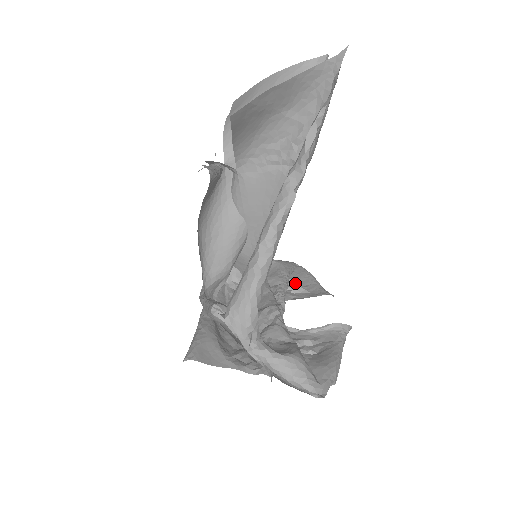
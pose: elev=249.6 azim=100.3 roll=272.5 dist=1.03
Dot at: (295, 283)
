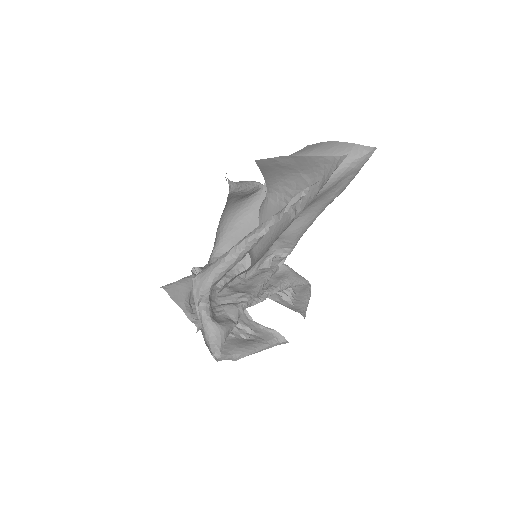
Dot at: (291, 293)
